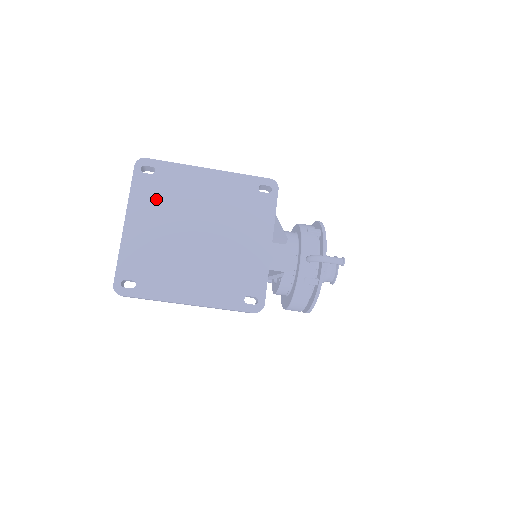
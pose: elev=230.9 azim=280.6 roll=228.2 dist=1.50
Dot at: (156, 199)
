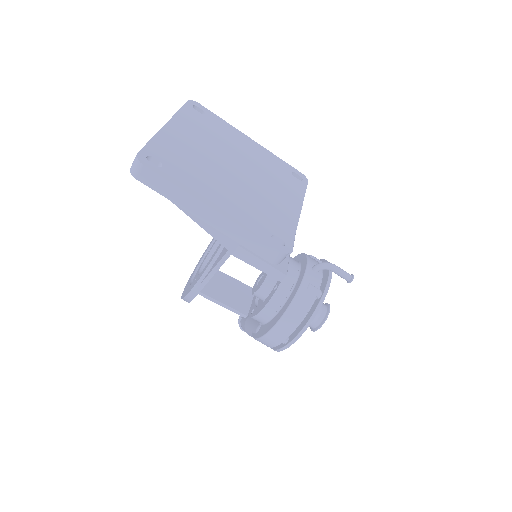
Dot at: (201, 128)
